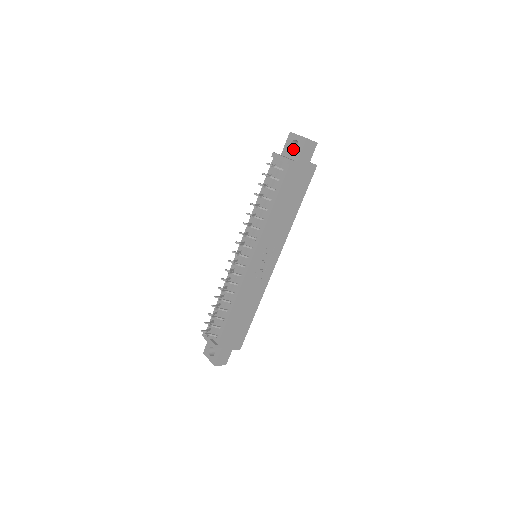
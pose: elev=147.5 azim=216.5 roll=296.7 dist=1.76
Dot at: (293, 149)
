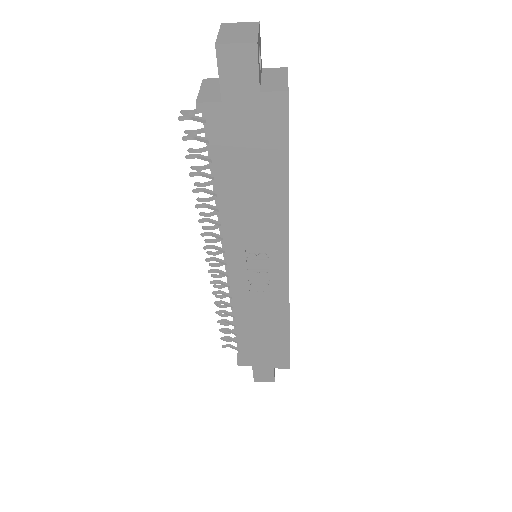
Dot at: occluded
